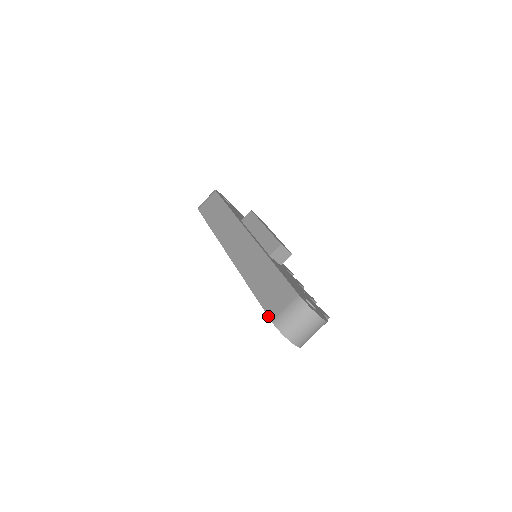
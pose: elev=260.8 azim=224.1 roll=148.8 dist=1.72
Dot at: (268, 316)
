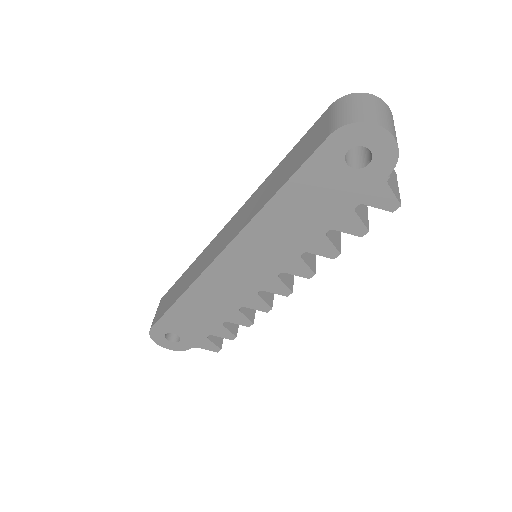
Dot at: (321, 143)
